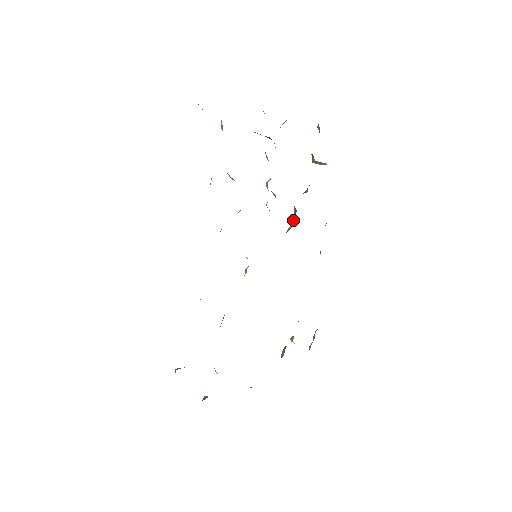
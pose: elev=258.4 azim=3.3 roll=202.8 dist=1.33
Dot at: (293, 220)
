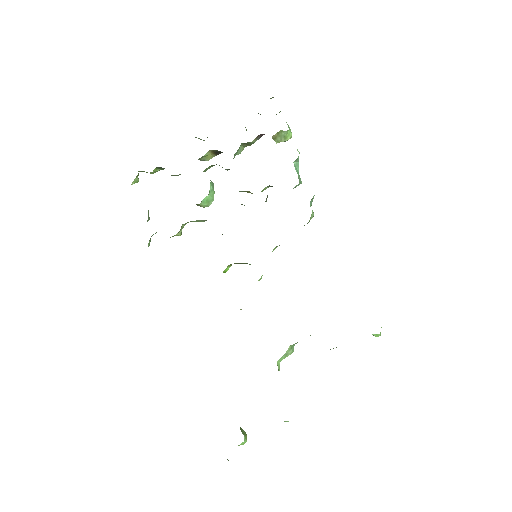
Dot at: occluded
